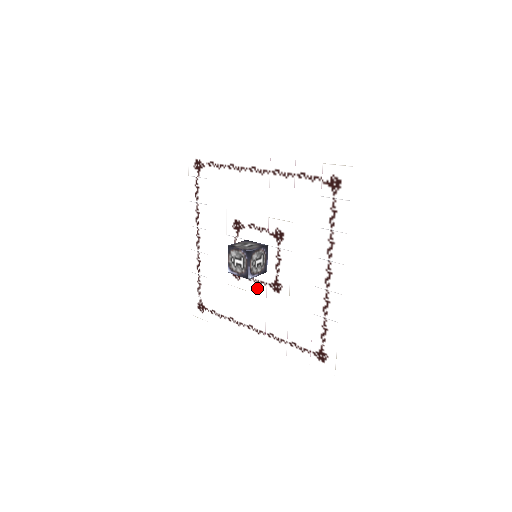
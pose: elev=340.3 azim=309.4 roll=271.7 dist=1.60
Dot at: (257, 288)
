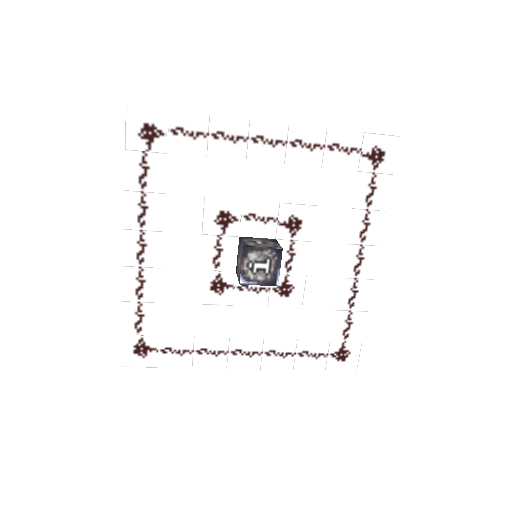
Dot at: (253, 298)
